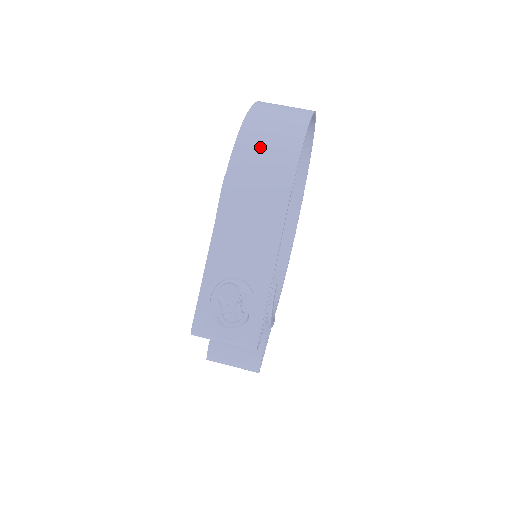
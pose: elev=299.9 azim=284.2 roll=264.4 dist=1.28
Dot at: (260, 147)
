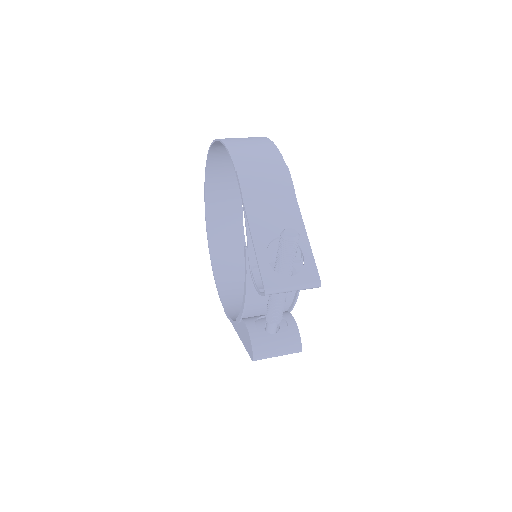
Dot at: (248, 150)
